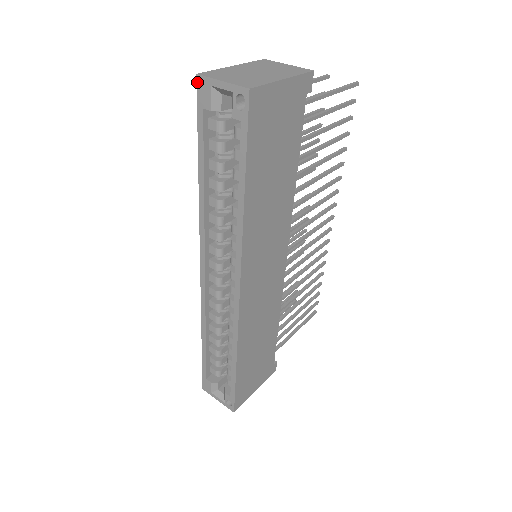
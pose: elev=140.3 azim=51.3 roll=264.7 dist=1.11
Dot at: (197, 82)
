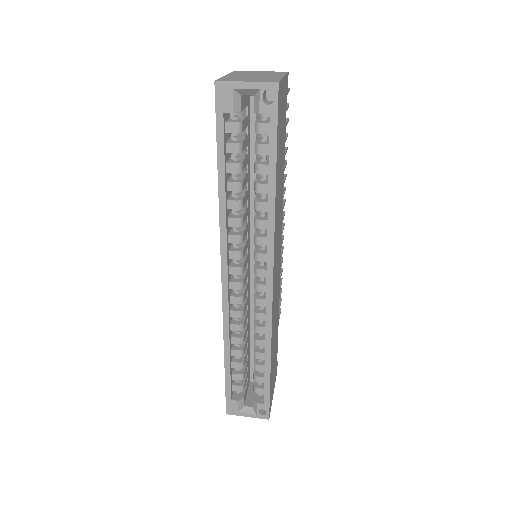
Dot at: (215, 89)
